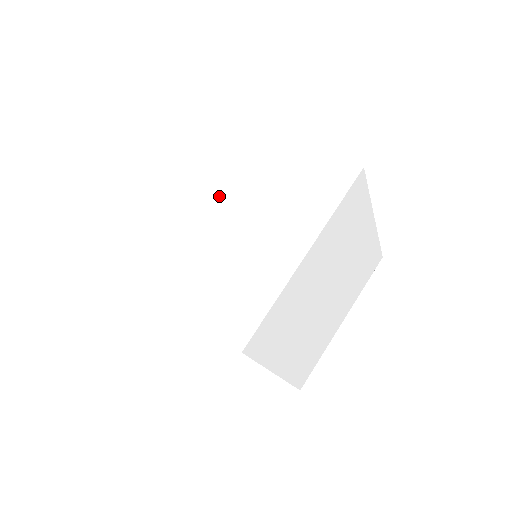
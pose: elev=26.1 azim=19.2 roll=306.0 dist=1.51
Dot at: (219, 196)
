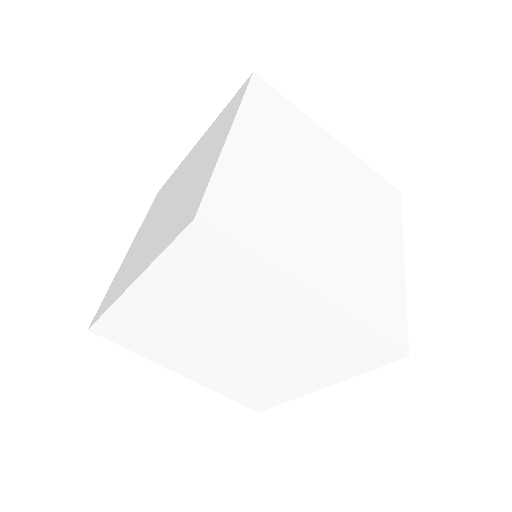
Dot at: (167, 200)
